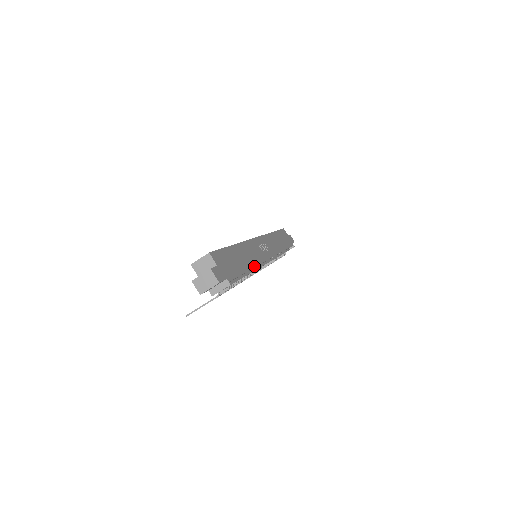
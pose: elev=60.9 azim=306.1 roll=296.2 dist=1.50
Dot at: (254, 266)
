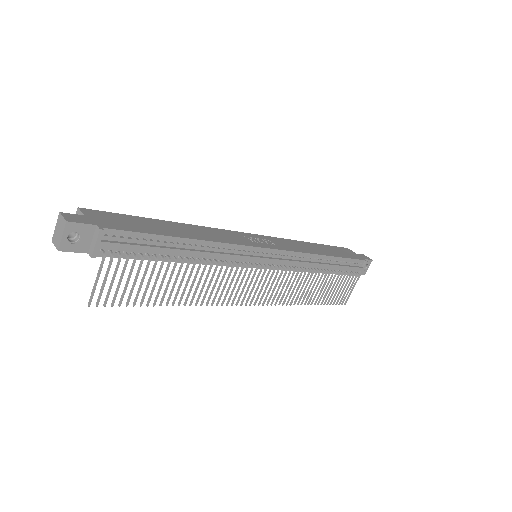
Dot at: (205, 240)
